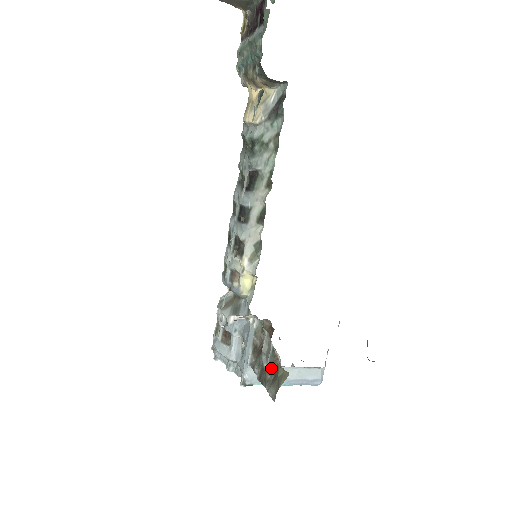
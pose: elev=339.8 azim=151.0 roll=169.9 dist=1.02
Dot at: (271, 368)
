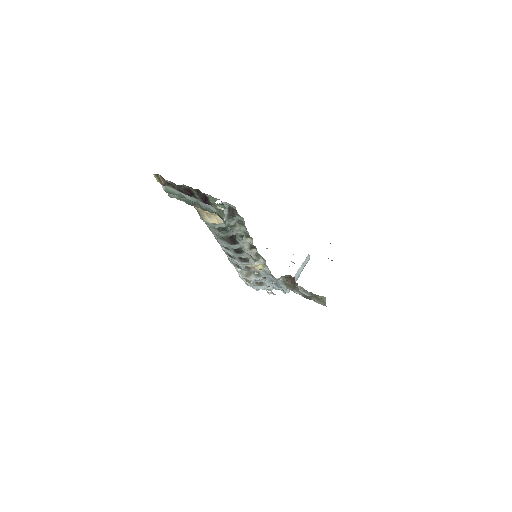
Dot at: (312, 296)
